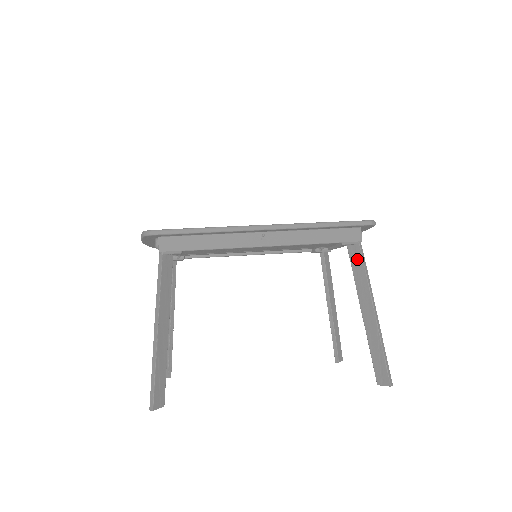
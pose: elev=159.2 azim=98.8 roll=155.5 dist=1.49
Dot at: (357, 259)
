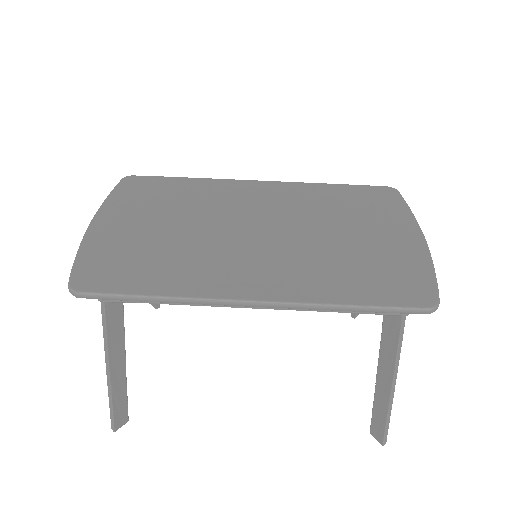
Dot at: (392, 330)
